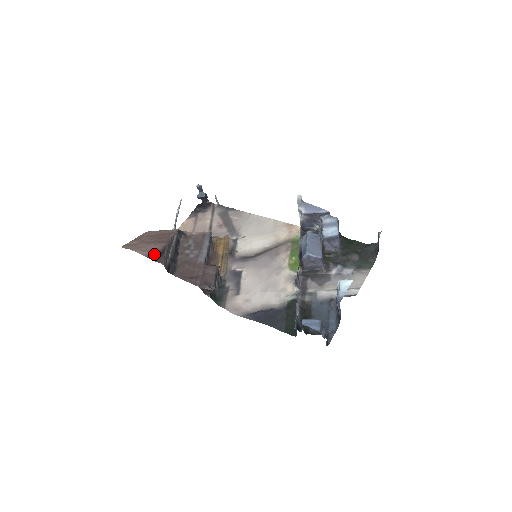
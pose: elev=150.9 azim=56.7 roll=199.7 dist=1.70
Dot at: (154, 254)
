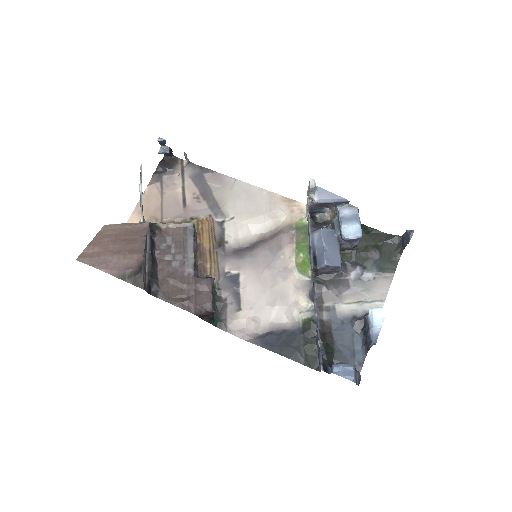
Dot at: (128, 273)
